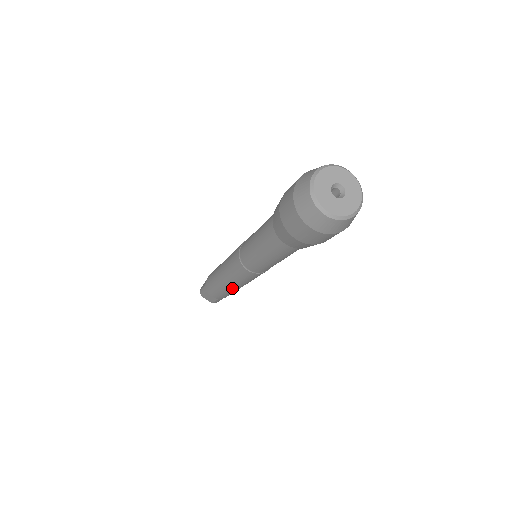
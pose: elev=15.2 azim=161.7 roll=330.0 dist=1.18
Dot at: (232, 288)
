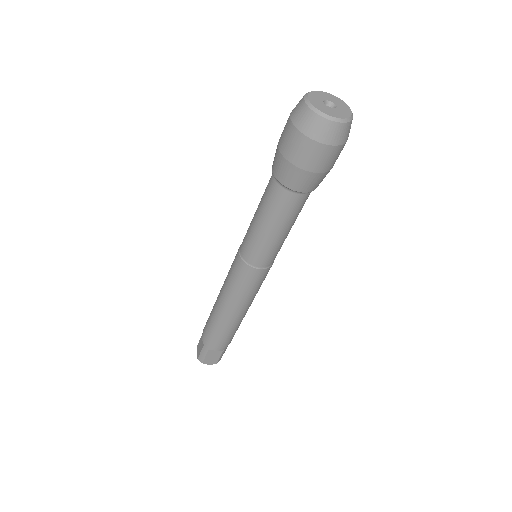
Dot at: (219, 306)
